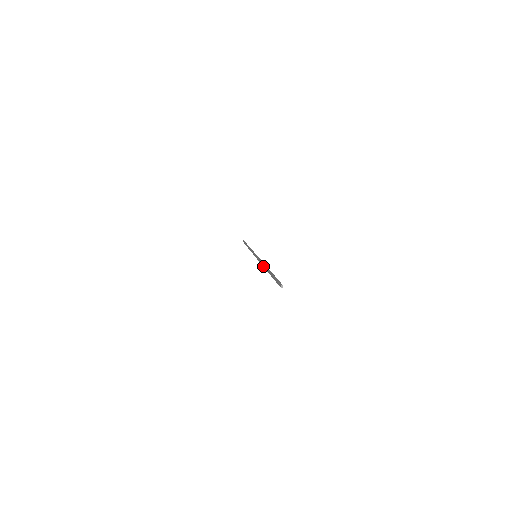
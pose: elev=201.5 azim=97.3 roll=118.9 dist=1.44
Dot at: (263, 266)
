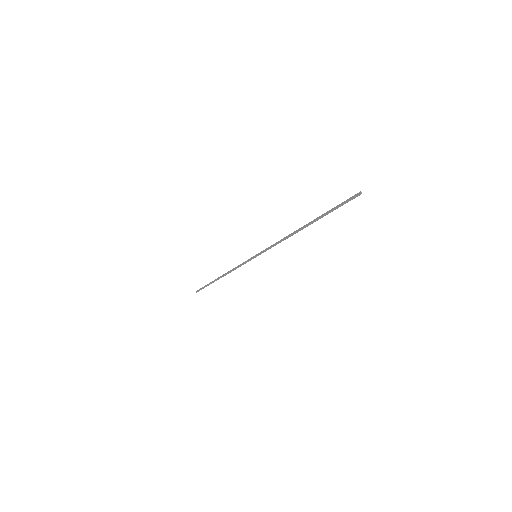
Dot at: (291, 234)
